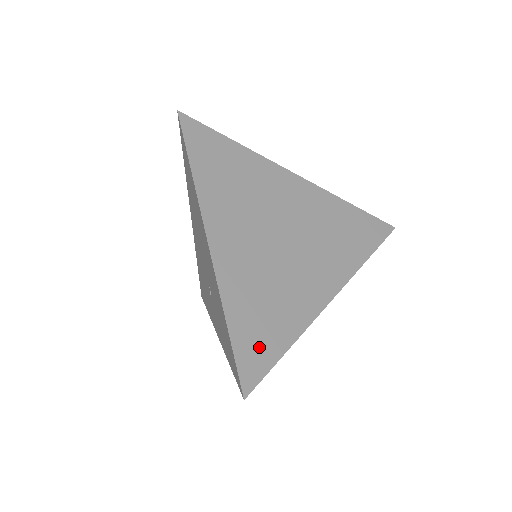
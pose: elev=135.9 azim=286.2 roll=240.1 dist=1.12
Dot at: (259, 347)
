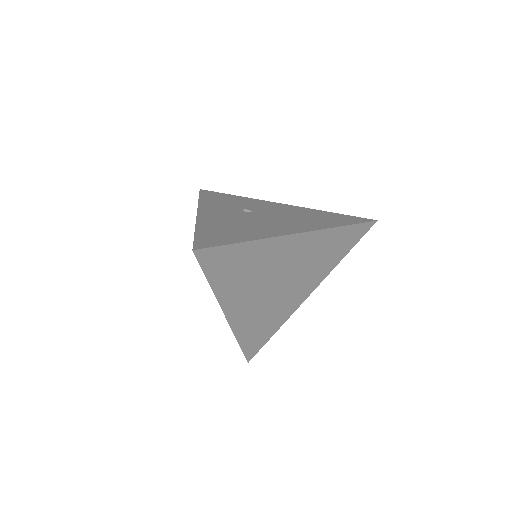
Dot at: (257, 342)
